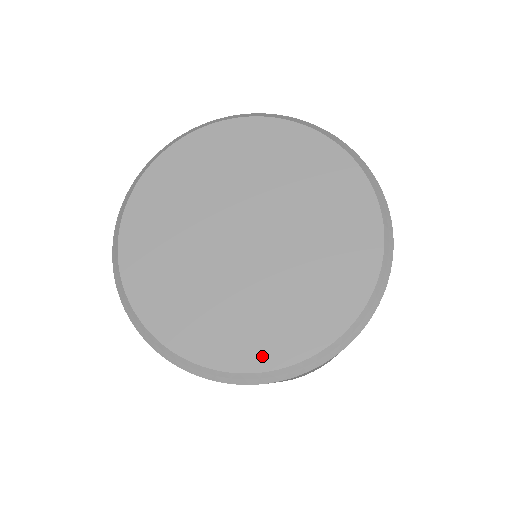
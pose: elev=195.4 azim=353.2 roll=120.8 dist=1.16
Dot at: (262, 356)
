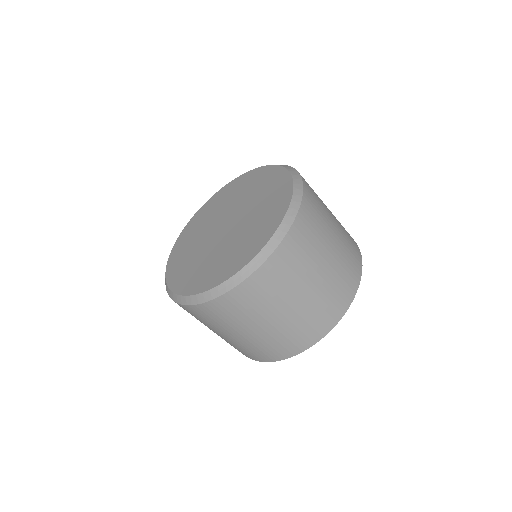
Dot at: (197, 287)
